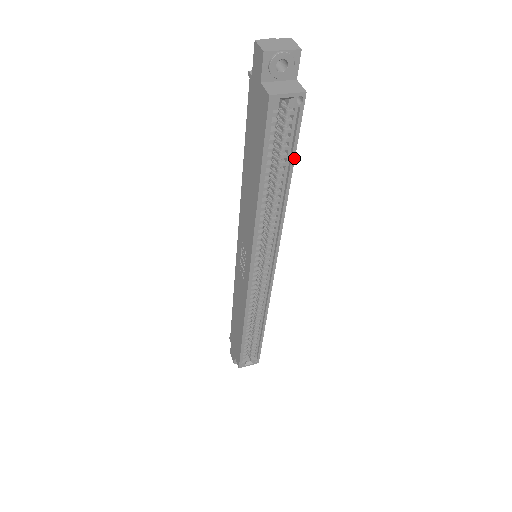
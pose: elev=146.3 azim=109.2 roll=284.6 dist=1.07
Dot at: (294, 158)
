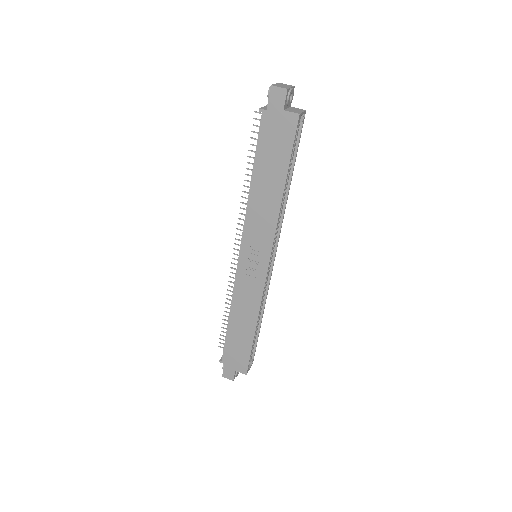
Dot at: occluded
